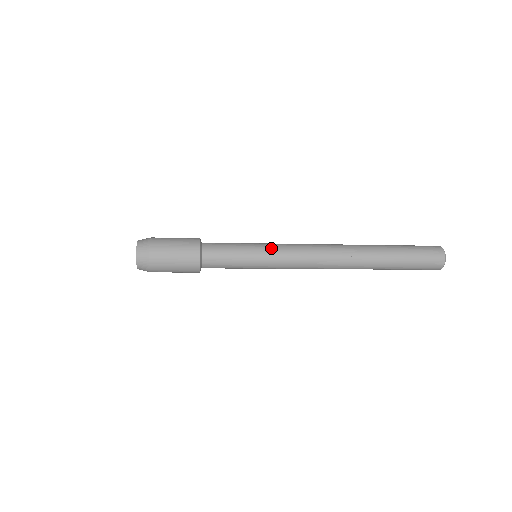
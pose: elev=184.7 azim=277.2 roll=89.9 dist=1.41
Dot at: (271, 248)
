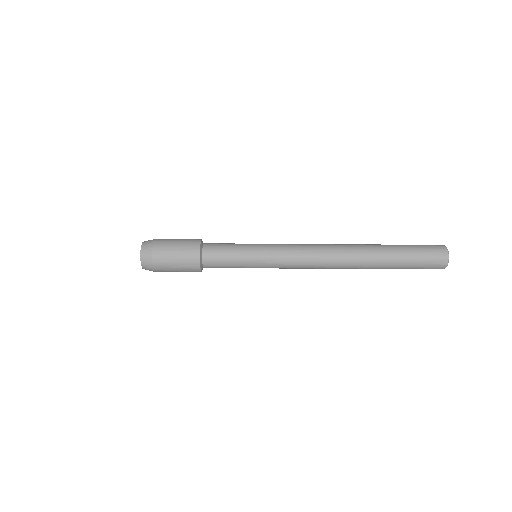
Dot at: (269, 244)
